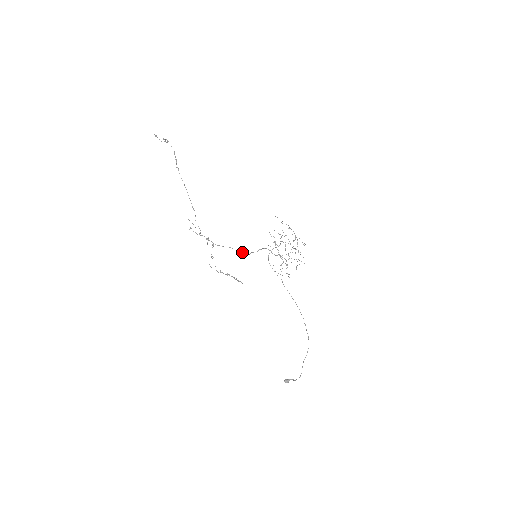
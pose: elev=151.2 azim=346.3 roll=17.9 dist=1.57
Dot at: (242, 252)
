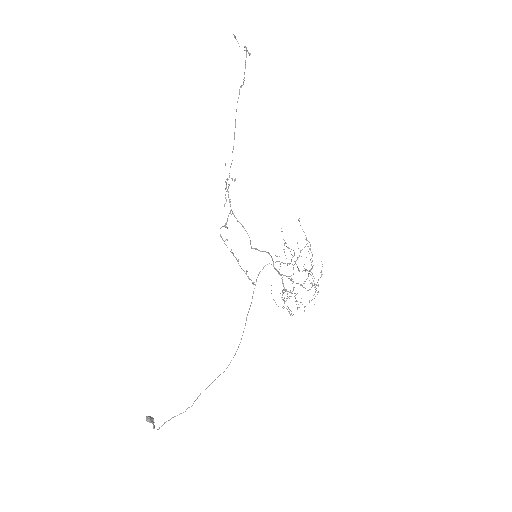
Dot at: (250, 241)
